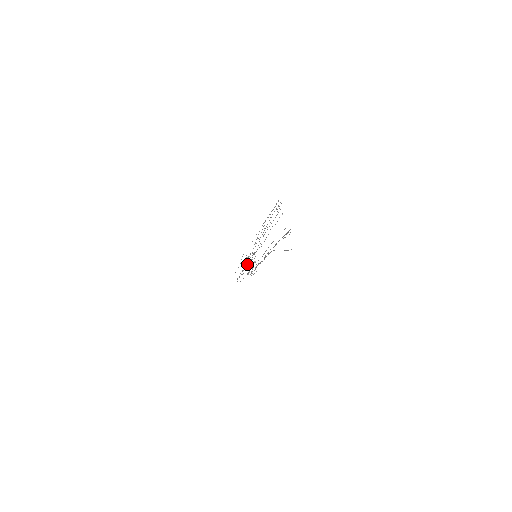
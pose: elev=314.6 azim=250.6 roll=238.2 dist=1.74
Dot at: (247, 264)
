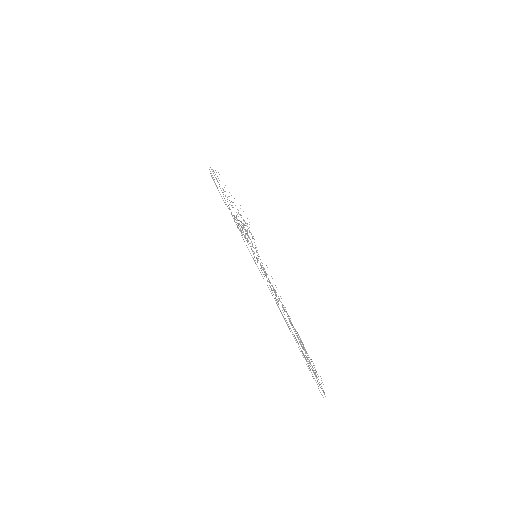
Dot at: (237, 225)
